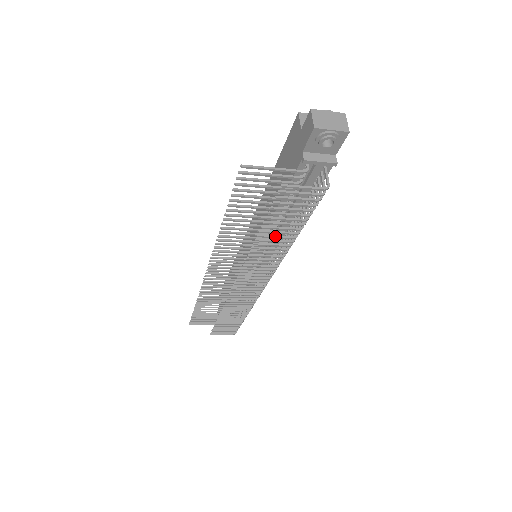
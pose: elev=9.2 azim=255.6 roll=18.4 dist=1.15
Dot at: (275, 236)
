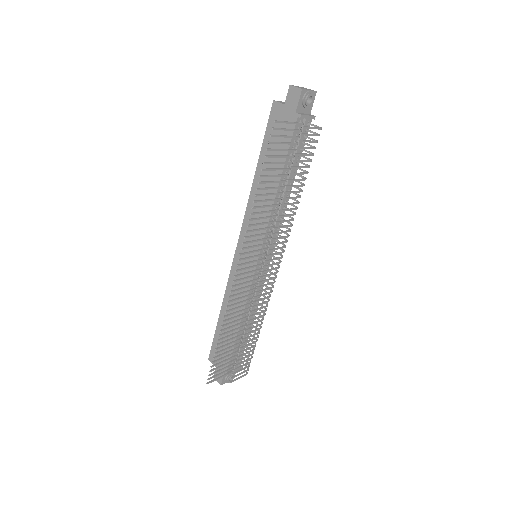
Dot at: (292, 191)
